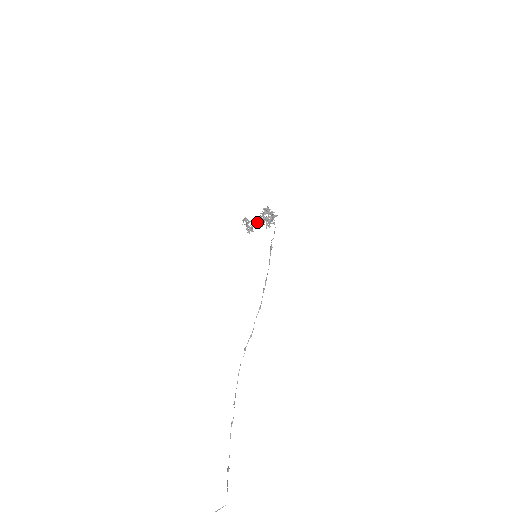
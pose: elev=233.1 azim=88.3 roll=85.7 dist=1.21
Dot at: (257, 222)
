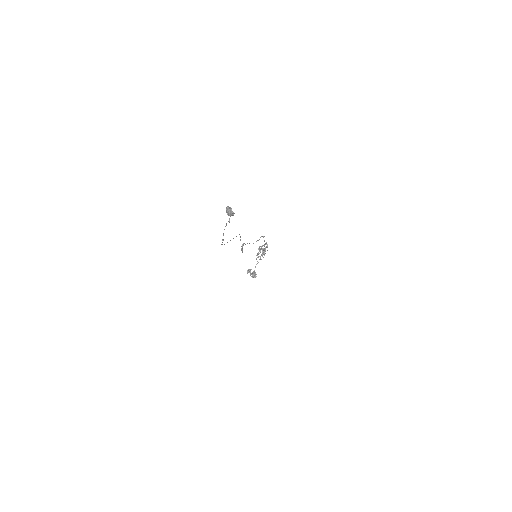
Dot at: (257, 263)
